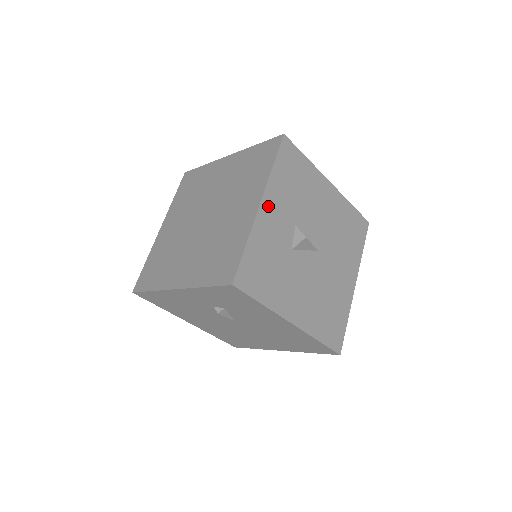
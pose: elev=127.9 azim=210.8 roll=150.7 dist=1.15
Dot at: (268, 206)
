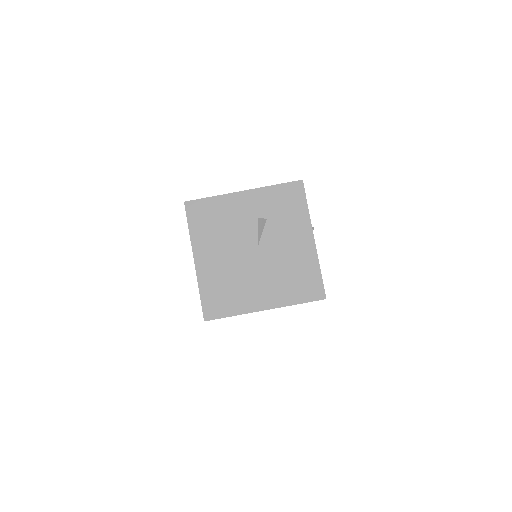
Dot at: occluded
